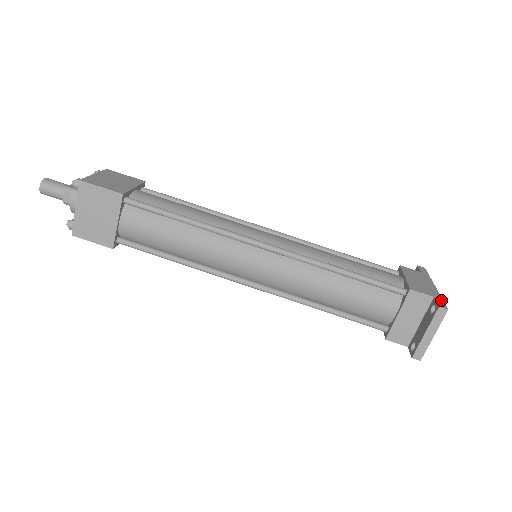
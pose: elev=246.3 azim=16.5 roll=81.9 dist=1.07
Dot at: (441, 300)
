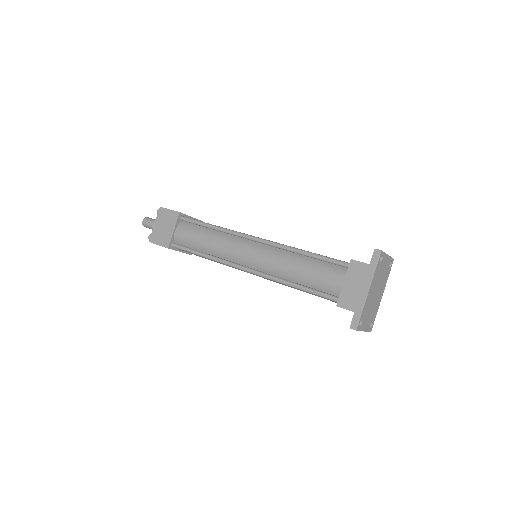
Dot at: (358, 316)
